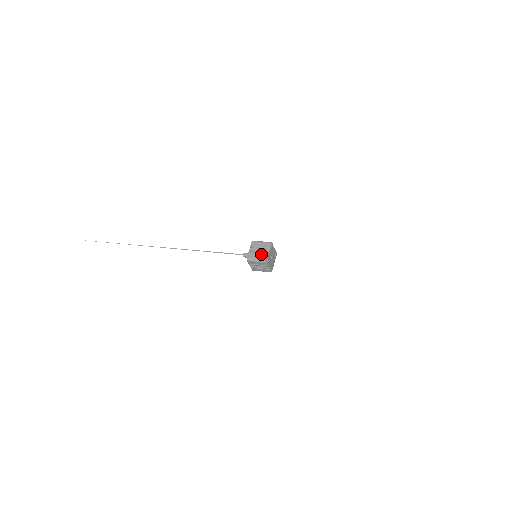
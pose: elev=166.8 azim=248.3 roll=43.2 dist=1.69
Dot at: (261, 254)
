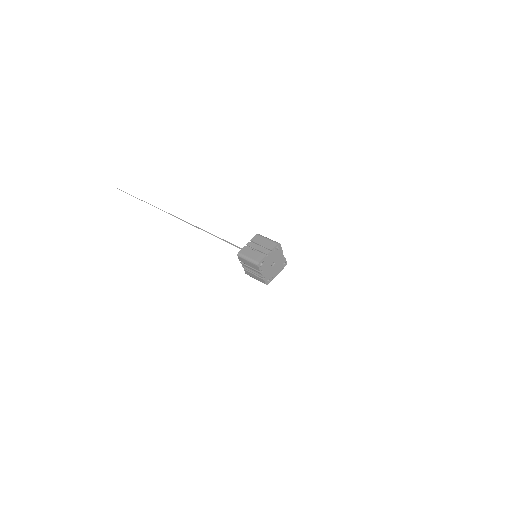
Dot at: (257, 253)
